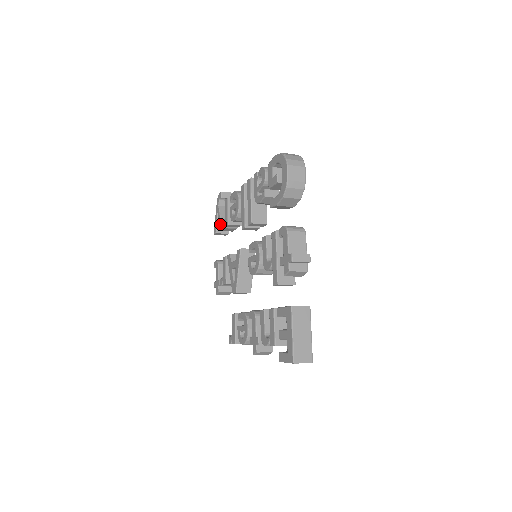
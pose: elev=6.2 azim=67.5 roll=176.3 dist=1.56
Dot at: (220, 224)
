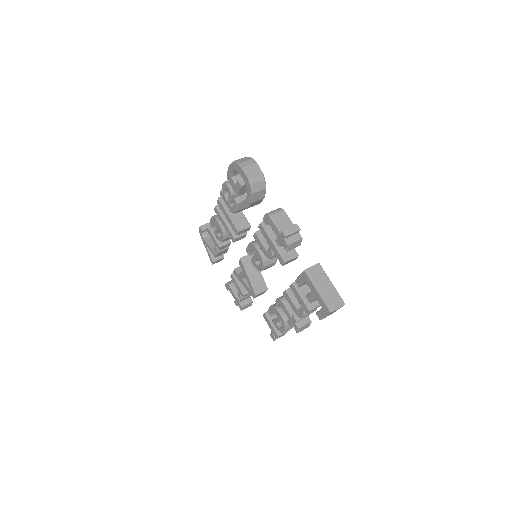
Dot at: (213, 252)
